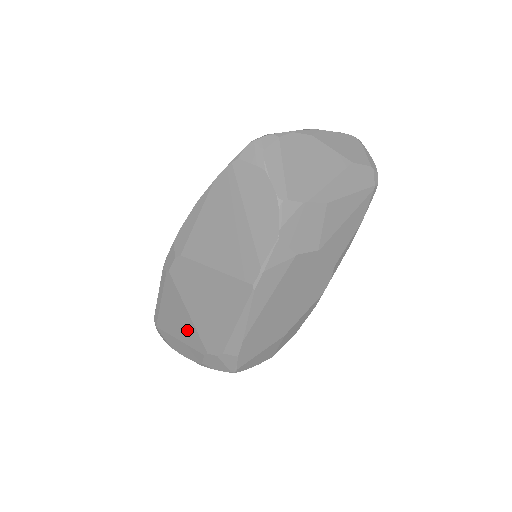
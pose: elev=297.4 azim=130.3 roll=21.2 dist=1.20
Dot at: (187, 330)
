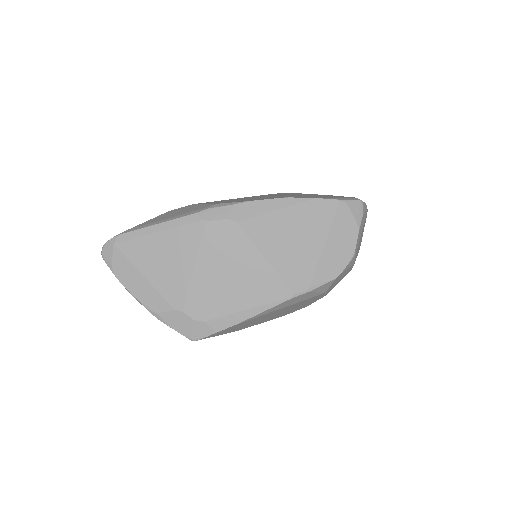
Dot at: (173, 278)
